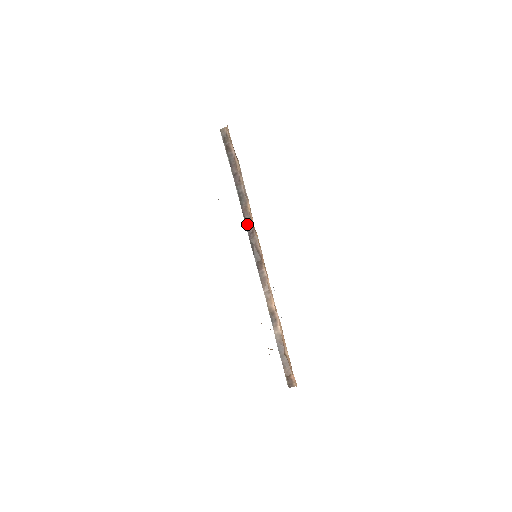
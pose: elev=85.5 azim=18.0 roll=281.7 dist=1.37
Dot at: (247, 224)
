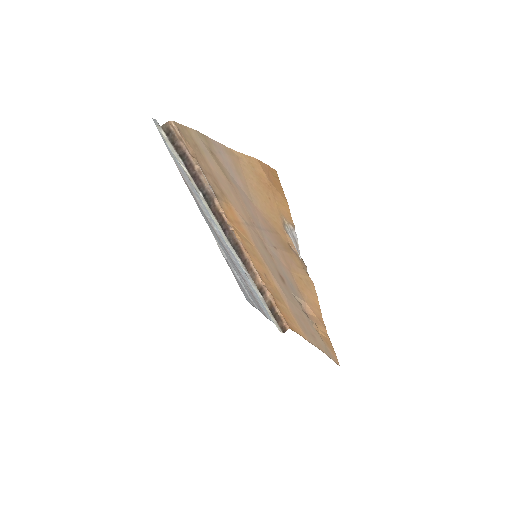
Dot at: (220, 223)
